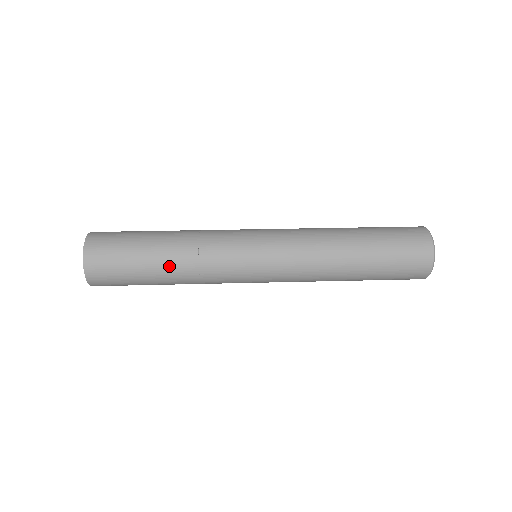
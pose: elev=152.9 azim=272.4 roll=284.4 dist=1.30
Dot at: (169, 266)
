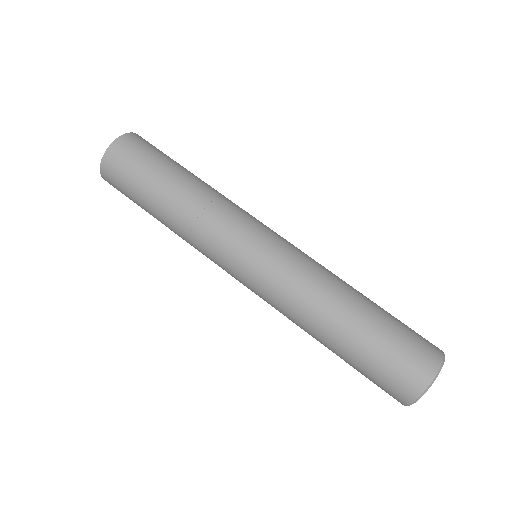
Dot at: (170, 204)
